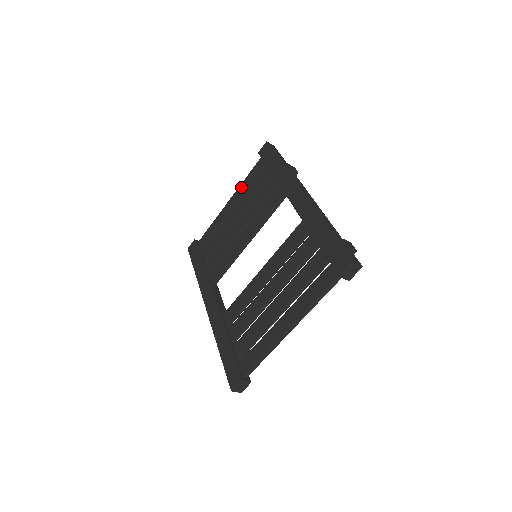
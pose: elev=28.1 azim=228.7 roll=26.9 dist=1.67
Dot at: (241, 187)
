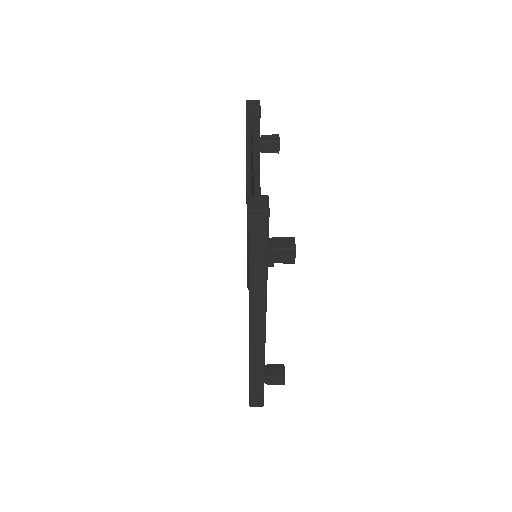
Dot at: occluded
